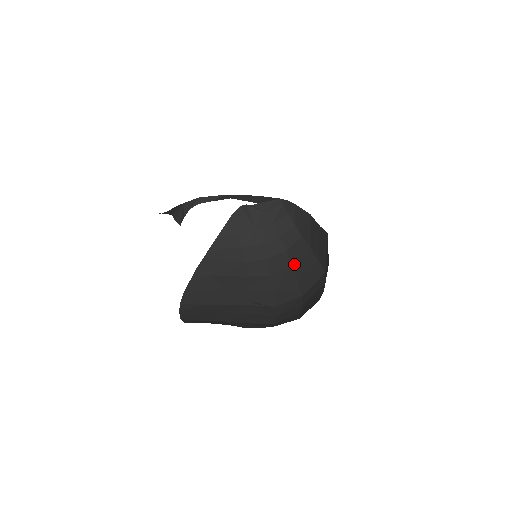
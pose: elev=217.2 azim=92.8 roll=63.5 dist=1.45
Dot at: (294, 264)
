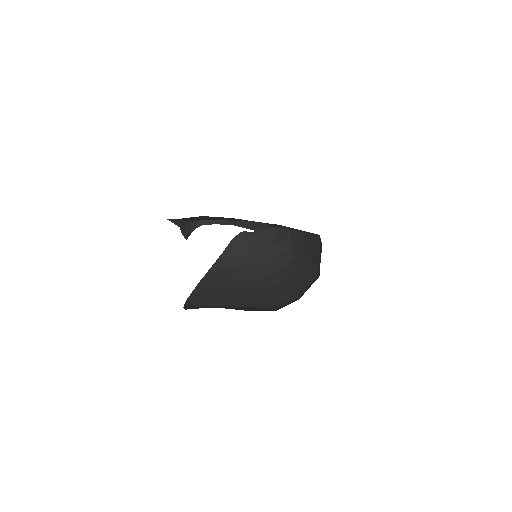
Dot at: (290, 277)
